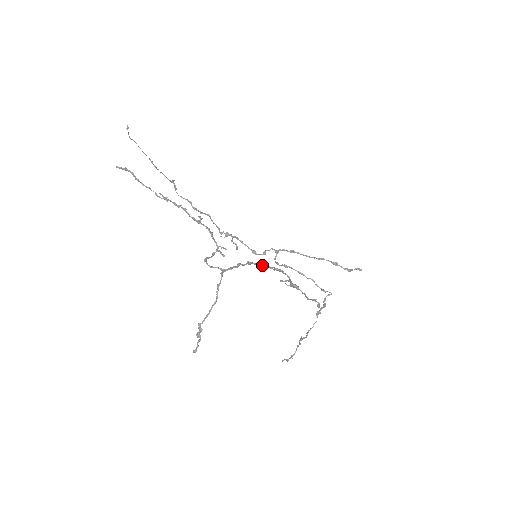
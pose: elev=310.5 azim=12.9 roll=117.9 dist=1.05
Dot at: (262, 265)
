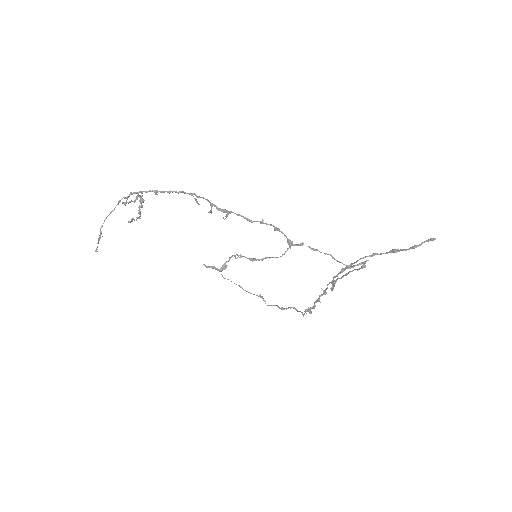
Dot at: (168, 192)
